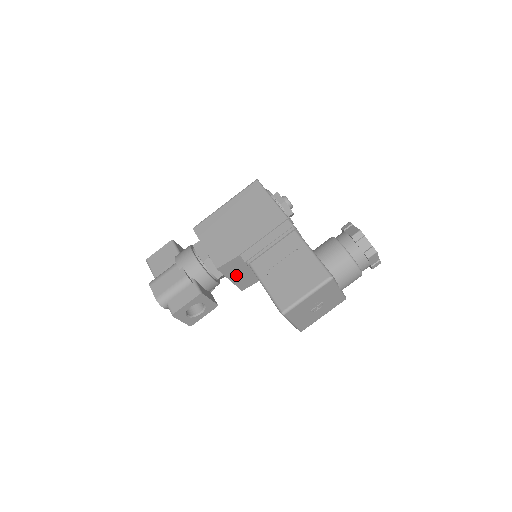
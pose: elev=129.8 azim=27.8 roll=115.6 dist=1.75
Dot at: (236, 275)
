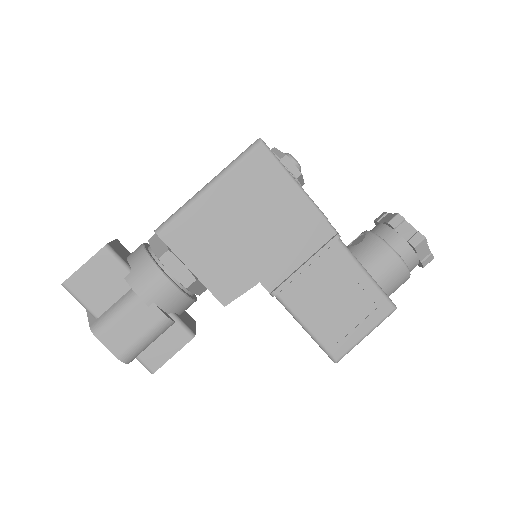
Dot at: occluded
